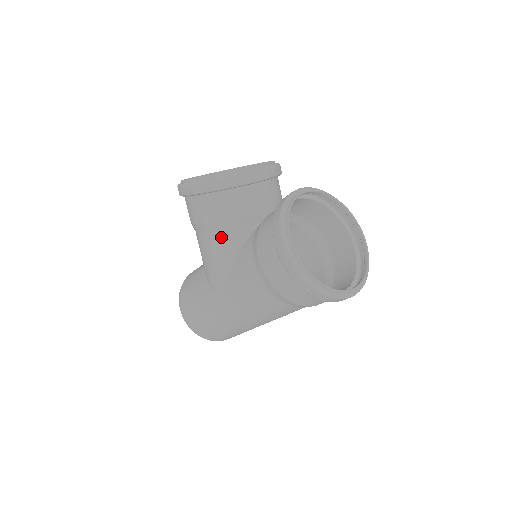
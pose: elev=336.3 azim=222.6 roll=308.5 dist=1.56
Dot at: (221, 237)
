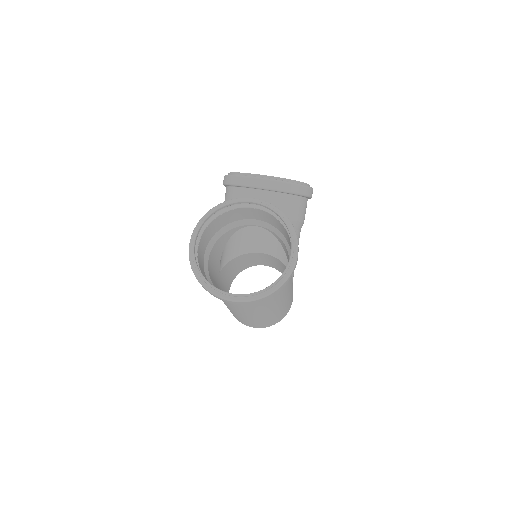
Dot at: occluded
